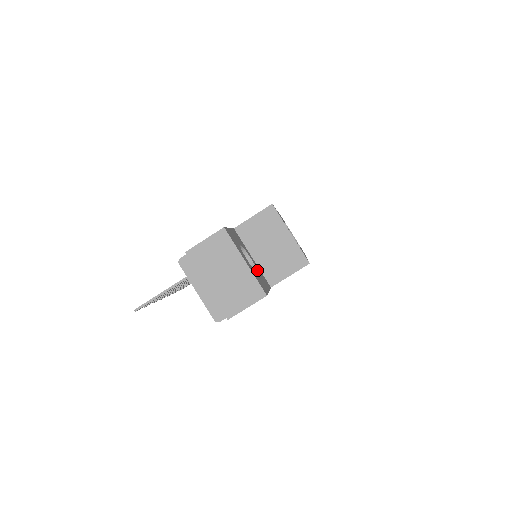
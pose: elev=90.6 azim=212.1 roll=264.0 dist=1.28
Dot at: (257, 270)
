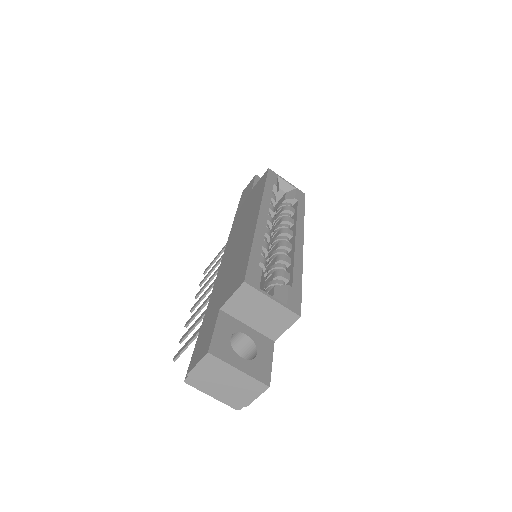
Dot at: (255, 345)
